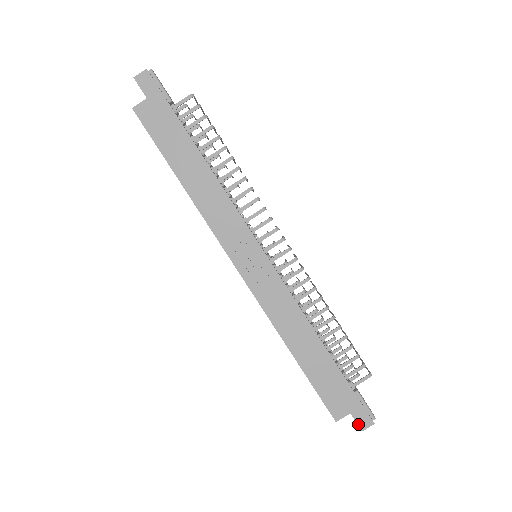
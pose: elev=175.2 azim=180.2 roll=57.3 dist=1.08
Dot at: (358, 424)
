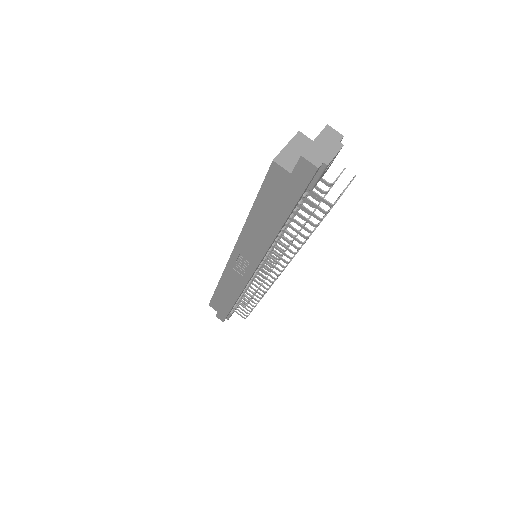
Dot at: (217, 315)
